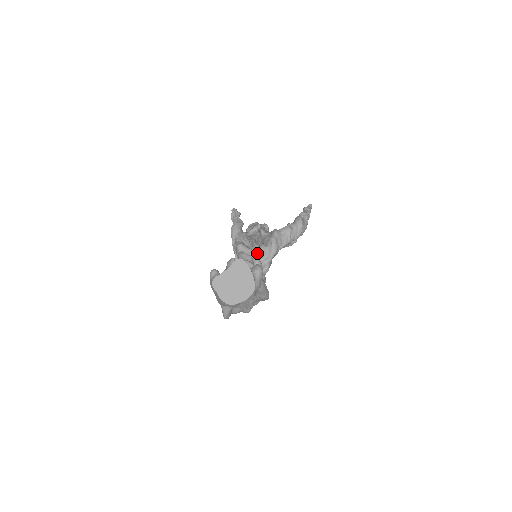
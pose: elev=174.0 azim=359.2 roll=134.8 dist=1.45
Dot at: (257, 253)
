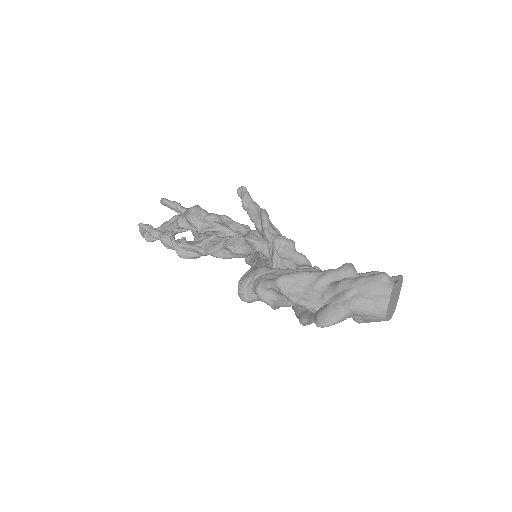
Dot at: occluded
